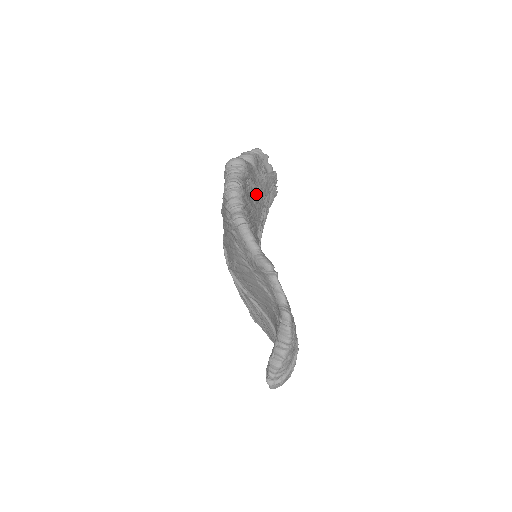
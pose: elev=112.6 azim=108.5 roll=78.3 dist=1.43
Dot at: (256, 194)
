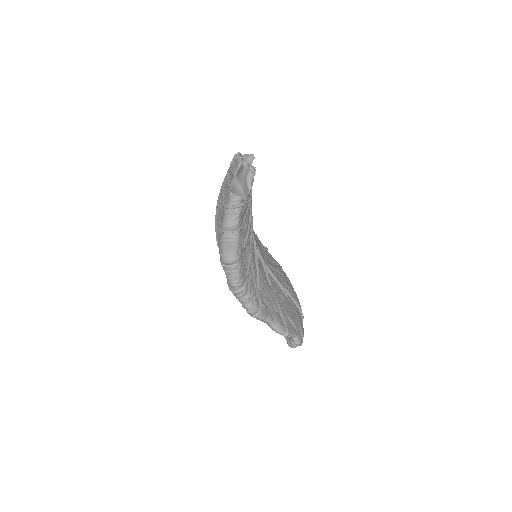
Dot at: (247, 235)
